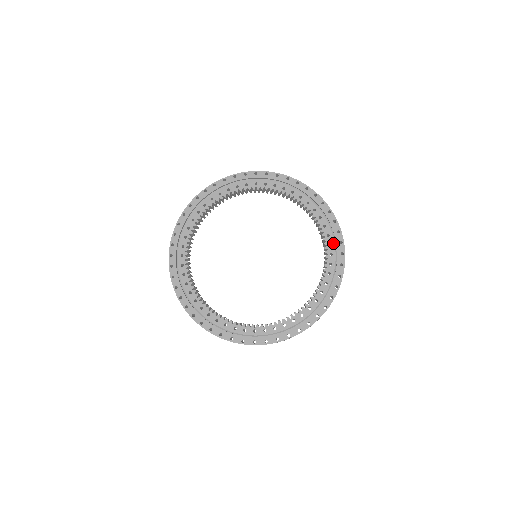
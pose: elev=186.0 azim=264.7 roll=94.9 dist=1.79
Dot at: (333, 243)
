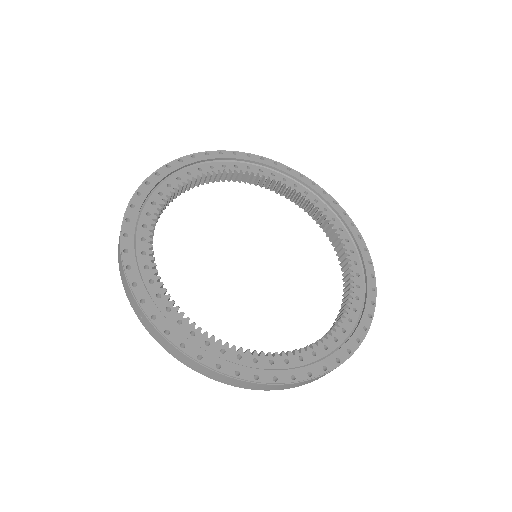
Dot at: (317, 198)
